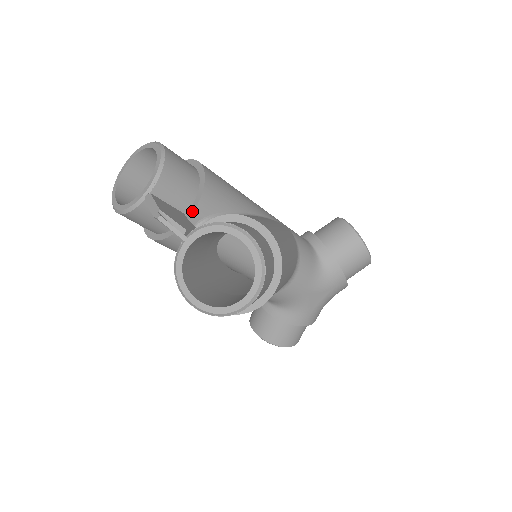
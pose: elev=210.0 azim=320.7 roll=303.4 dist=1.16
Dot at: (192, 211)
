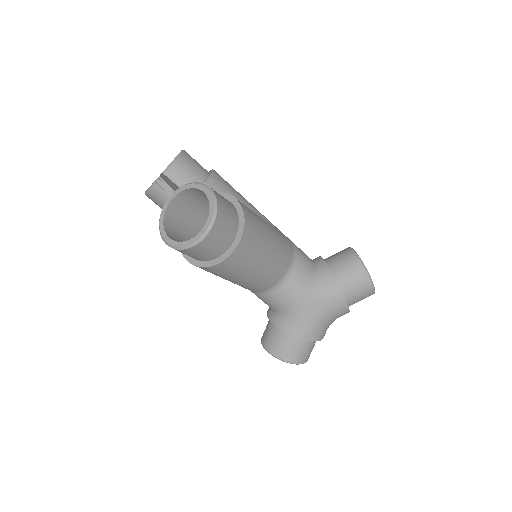
Dot at: occluded
